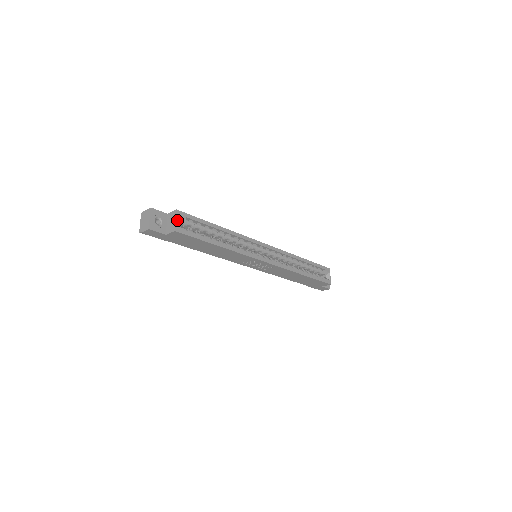
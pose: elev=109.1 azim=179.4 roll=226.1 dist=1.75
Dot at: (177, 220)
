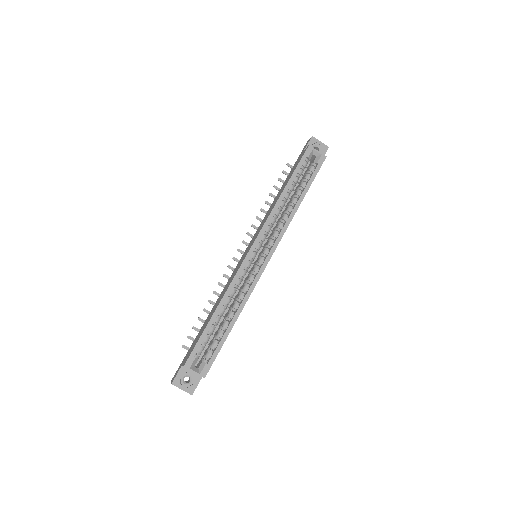
Dot at: (194, 368)
